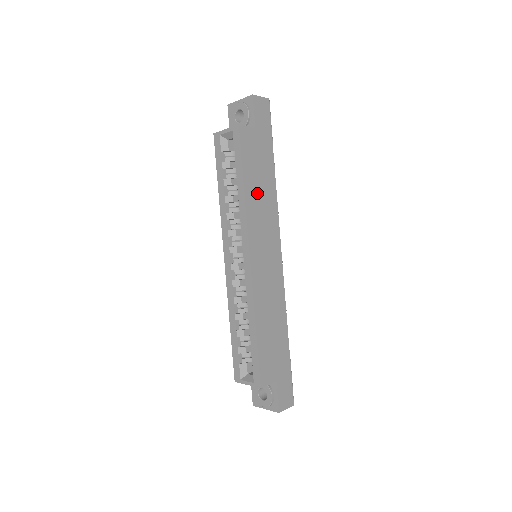
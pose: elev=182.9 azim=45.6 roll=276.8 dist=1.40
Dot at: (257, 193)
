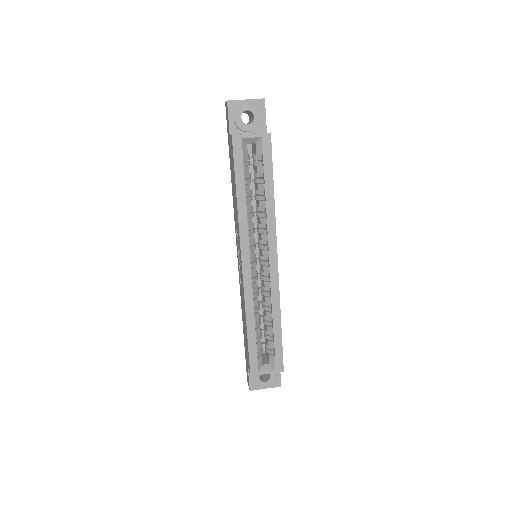
Dot at: occluded
